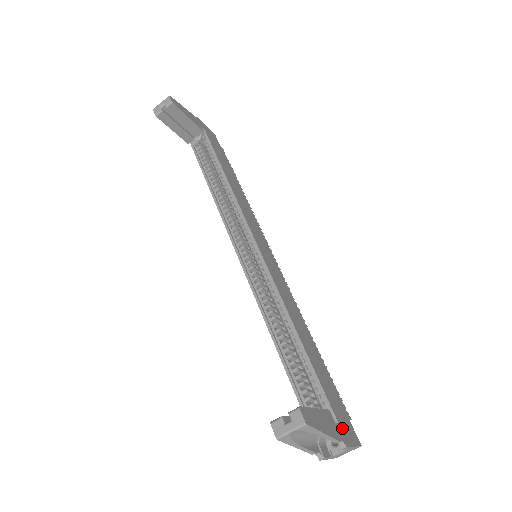
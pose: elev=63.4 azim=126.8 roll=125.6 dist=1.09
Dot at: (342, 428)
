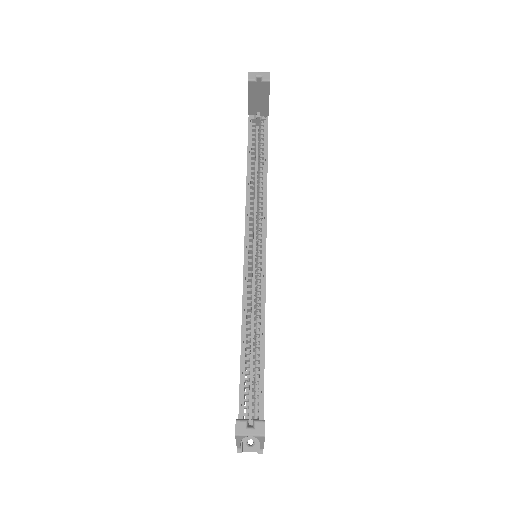
Dot at: occluded
